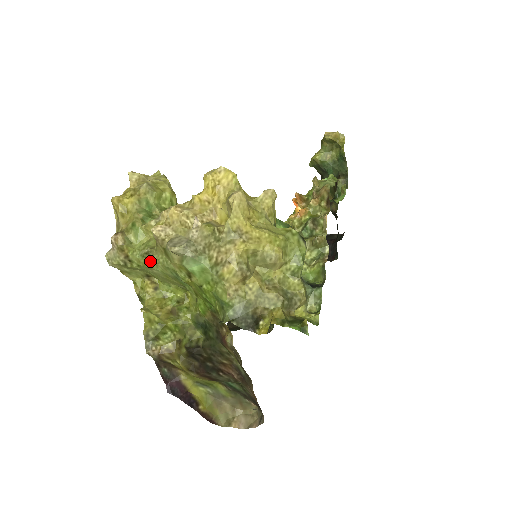
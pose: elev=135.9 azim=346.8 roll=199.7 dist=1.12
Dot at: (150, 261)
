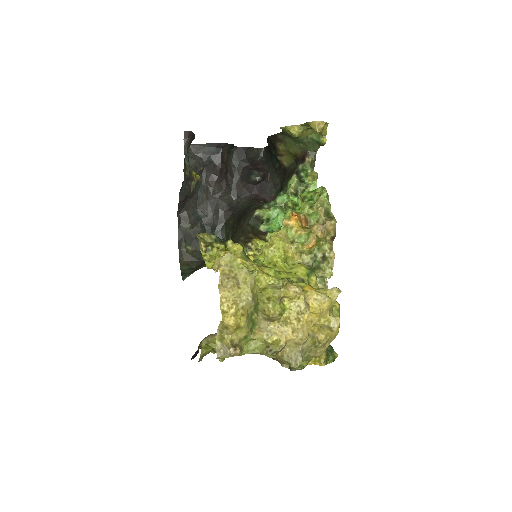
Dot at: occluded
